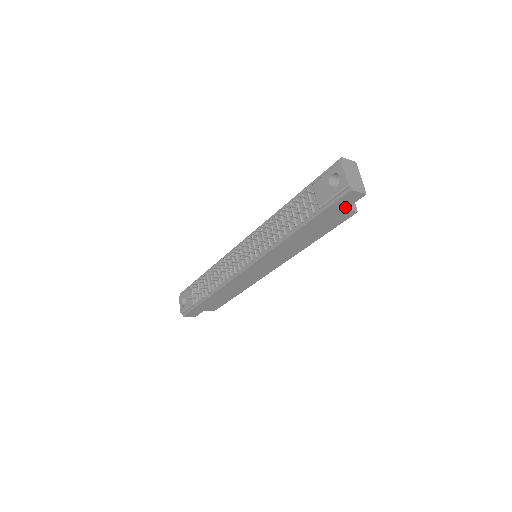
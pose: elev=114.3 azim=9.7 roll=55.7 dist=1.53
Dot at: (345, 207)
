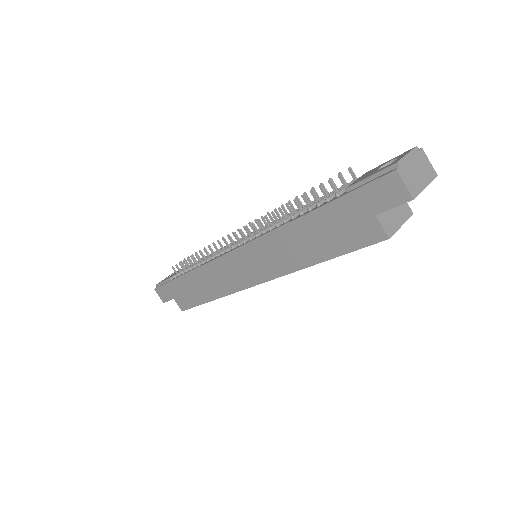
Dot at: (377, 209)
